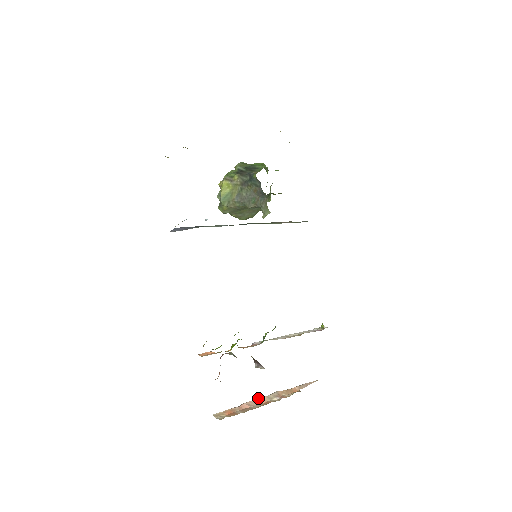
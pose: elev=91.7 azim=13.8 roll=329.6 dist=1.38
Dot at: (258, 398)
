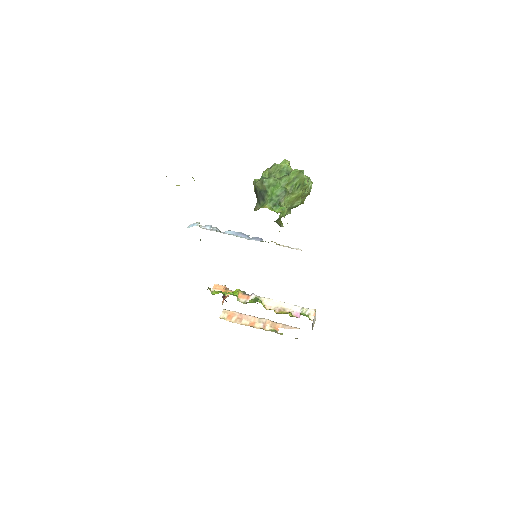
Dot at: (252, 316)
